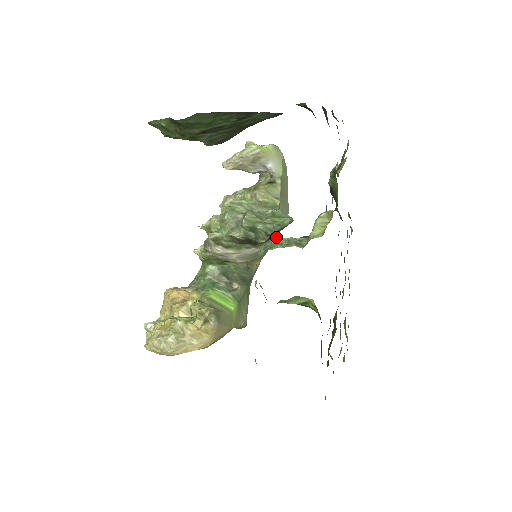
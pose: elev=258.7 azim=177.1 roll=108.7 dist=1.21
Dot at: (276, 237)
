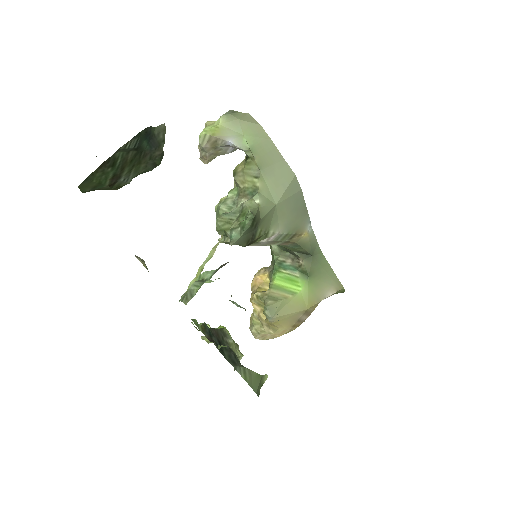
Dot at: (304, 203)
